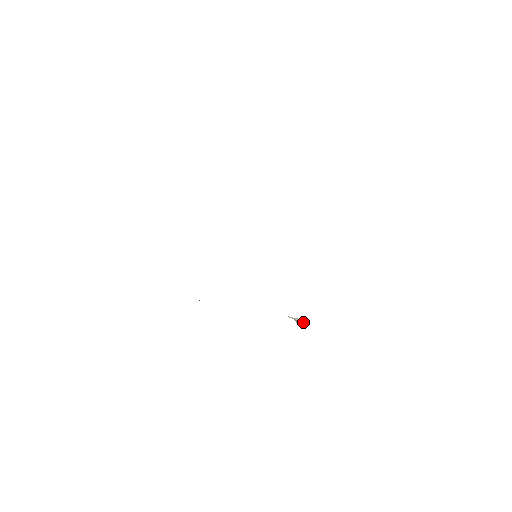
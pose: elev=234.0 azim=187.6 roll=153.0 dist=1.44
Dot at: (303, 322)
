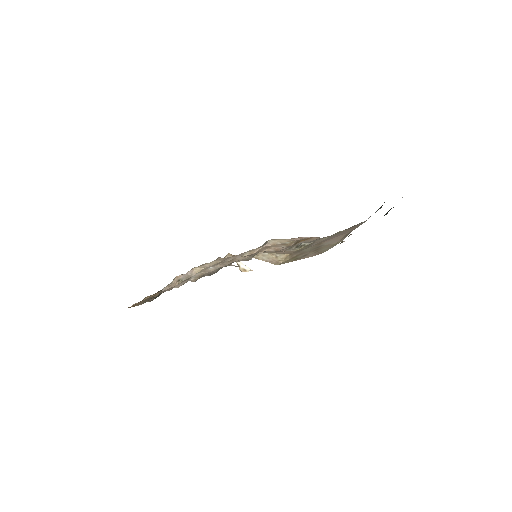
Dot at: (245, 268)
